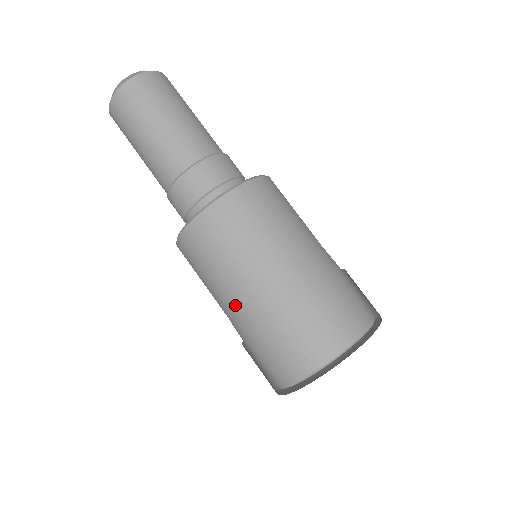
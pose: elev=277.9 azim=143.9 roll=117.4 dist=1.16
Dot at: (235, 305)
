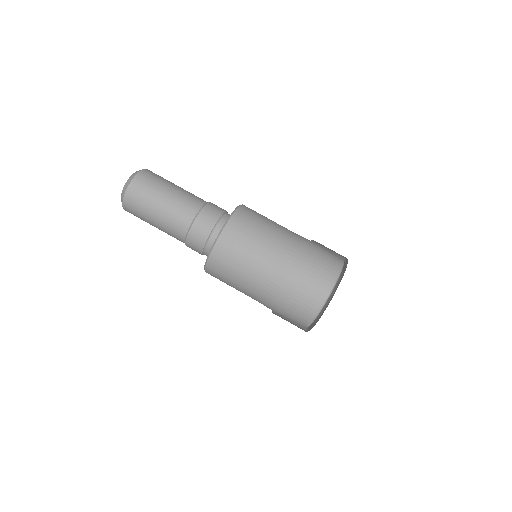
Dot at: (256, 296)
